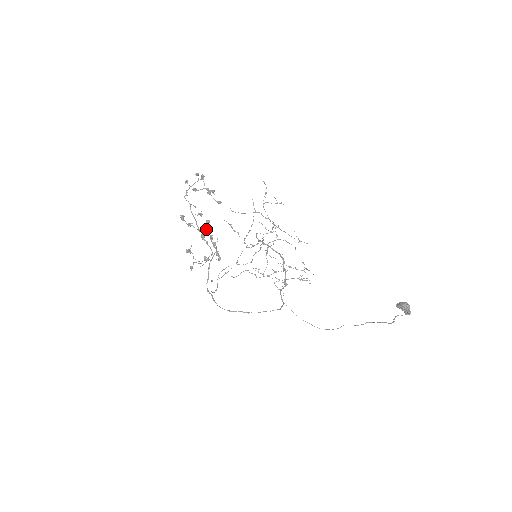
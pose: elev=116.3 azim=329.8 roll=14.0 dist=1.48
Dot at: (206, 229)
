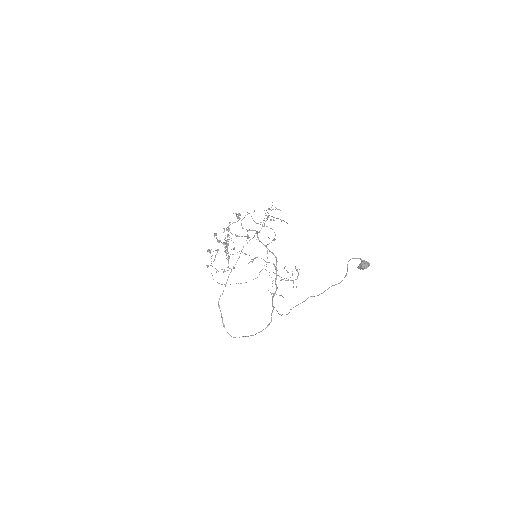
Dot at: (227, 237)
